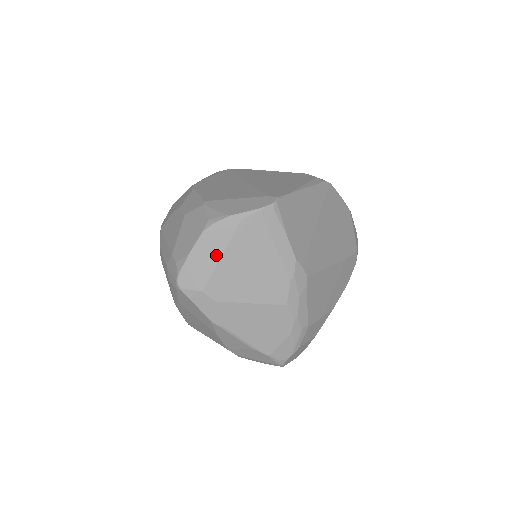
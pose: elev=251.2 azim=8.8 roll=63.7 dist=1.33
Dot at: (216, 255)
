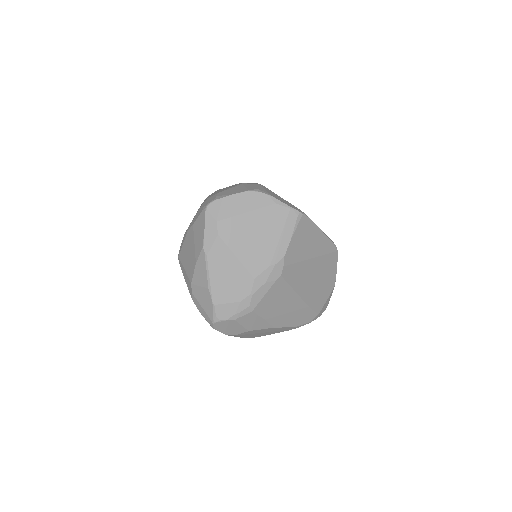
Dot at: (244, 209)
